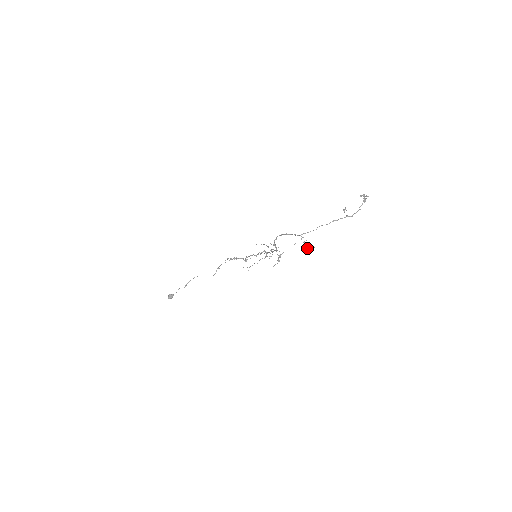
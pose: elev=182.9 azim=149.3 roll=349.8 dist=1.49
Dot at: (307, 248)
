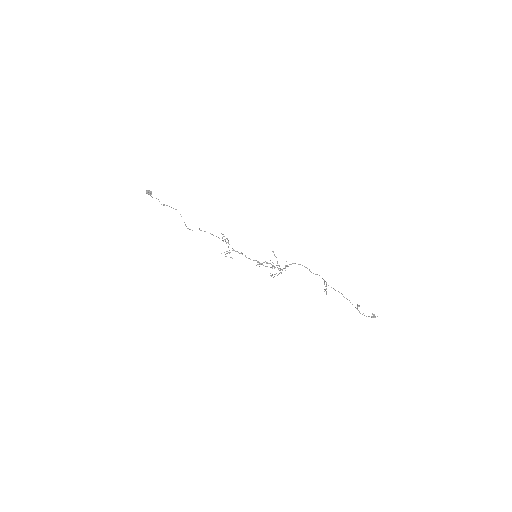
Dot at: (326, 288)
